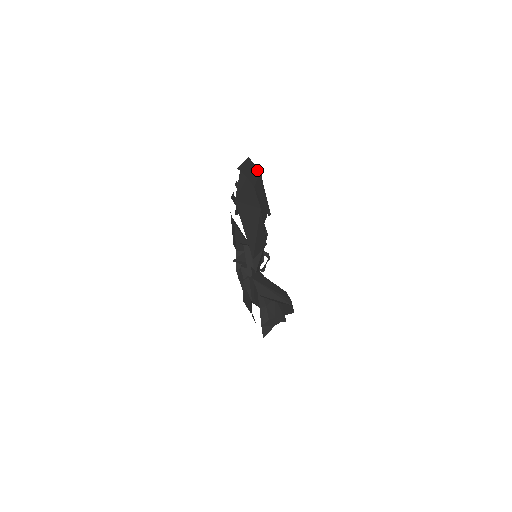
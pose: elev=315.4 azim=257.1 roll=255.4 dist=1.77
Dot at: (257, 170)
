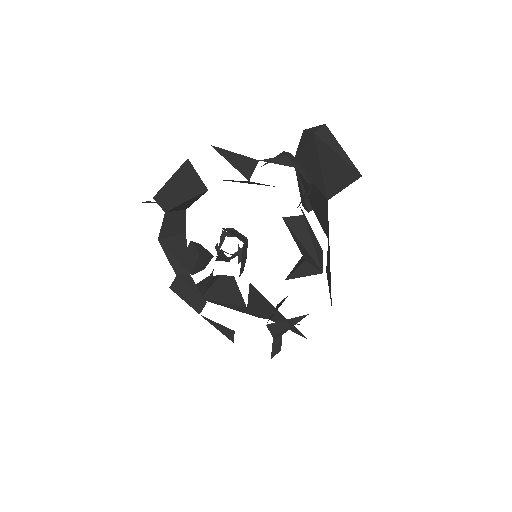
Dot at: occluded
